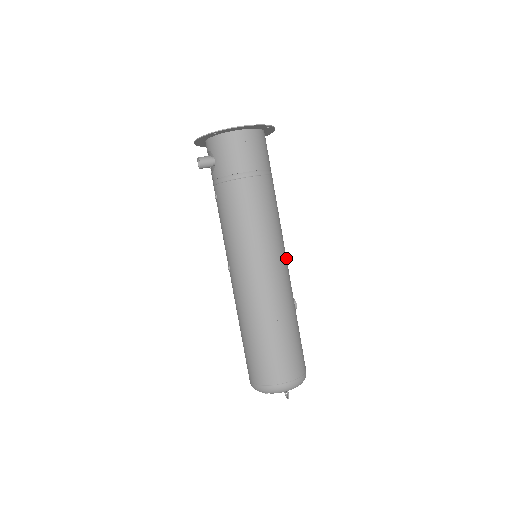
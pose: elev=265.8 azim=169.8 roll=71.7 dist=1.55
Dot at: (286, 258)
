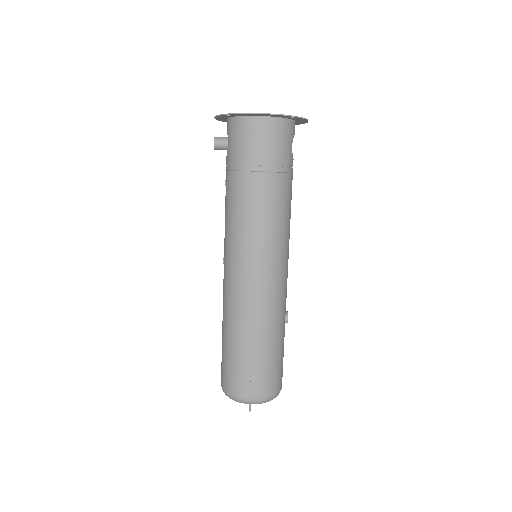
Dot at: (285, 268)
